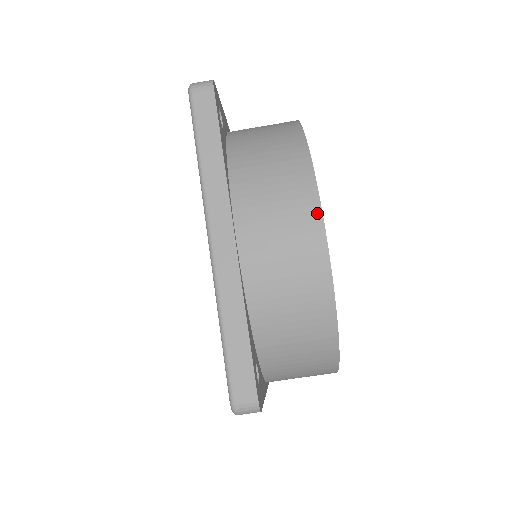
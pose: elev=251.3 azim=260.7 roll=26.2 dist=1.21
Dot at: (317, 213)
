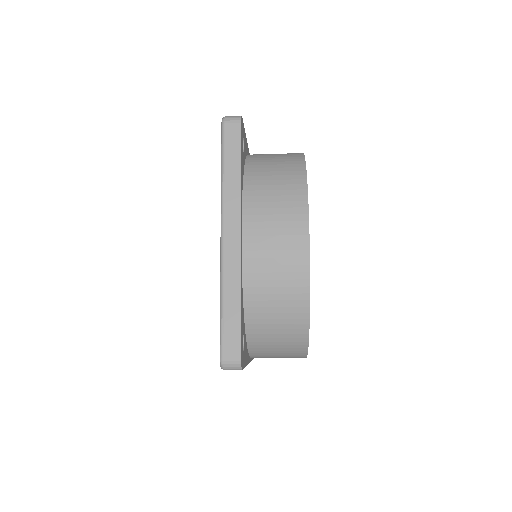
Dot at: (305, 227)
